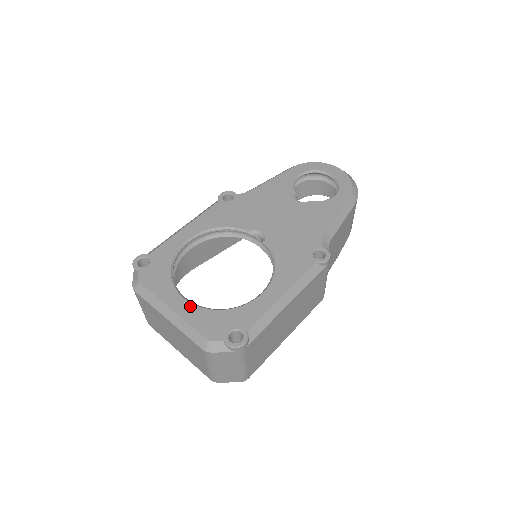
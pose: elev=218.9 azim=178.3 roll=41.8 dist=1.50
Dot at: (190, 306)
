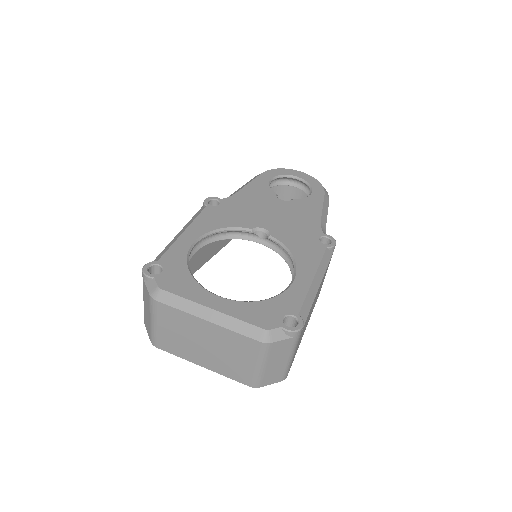
Dot at: (230, 302)
